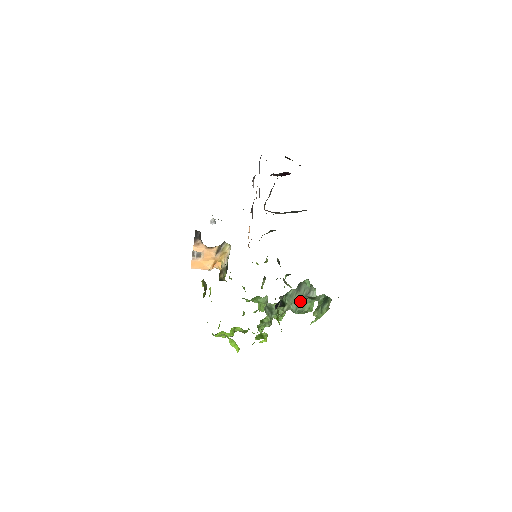
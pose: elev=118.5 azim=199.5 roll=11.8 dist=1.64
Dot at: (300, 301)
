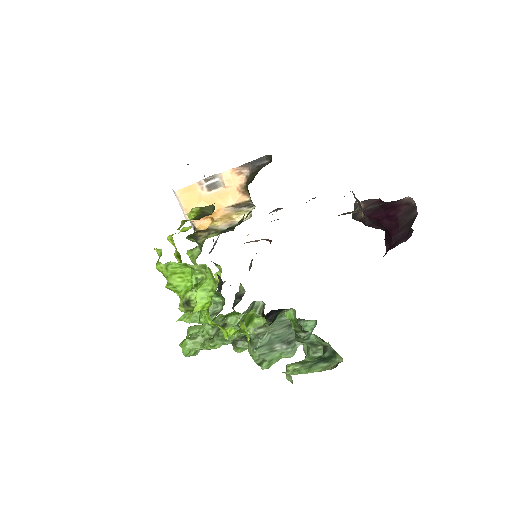
Dot at: (276, 340)
